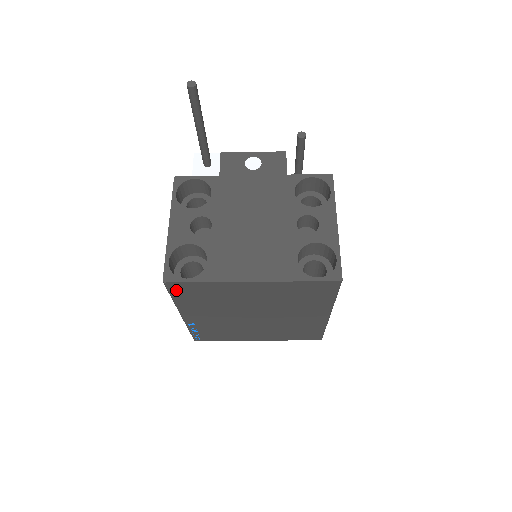
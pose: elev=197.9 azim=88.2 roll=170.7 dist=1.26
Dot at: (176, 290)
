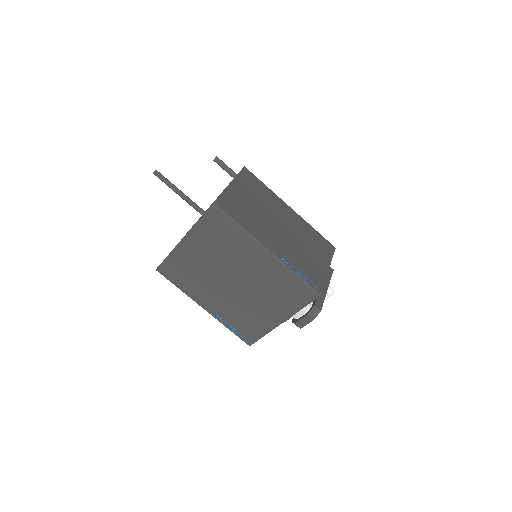
Dot at: (168, 275)
